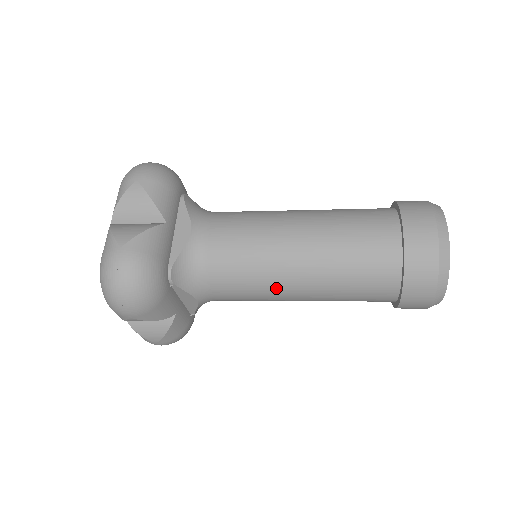
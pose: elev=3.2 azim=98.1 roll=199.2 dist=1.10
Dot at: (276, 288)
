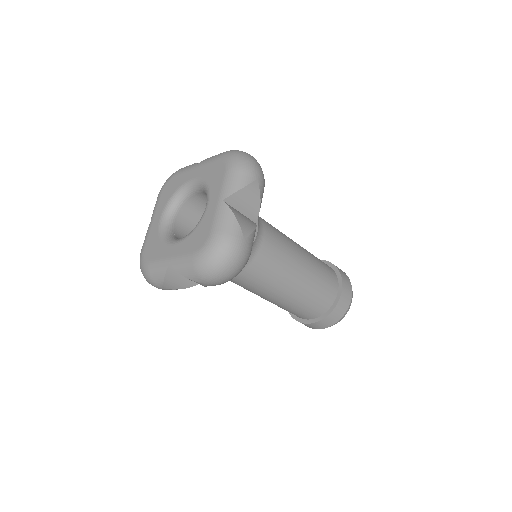
Dot at: (270, 291)
